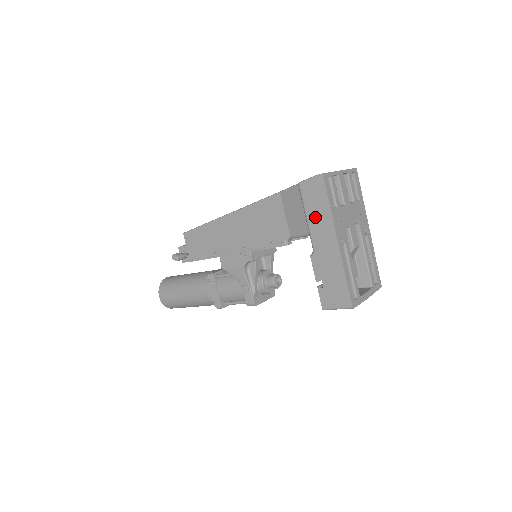
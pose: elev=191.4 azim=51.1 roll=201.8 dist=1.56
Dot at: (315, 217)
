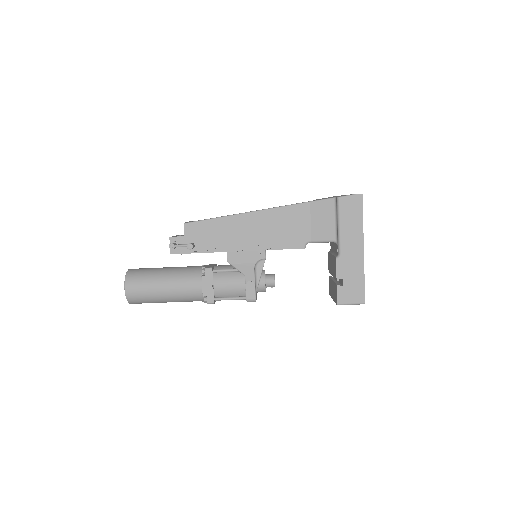
Dot at: (348, 227)
